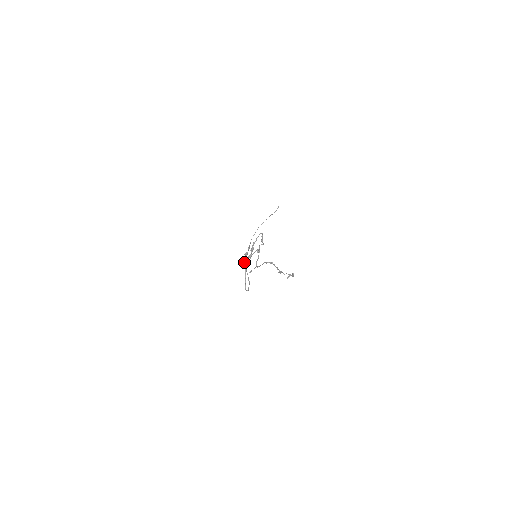
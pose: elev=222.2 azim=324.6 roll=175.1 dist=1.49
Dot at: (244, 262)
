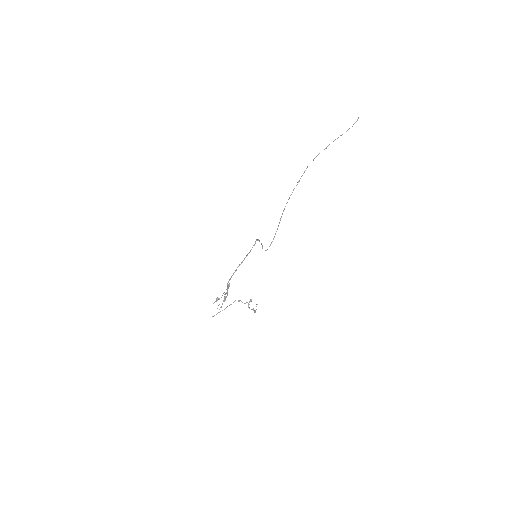
Dot at: (216, 299)
